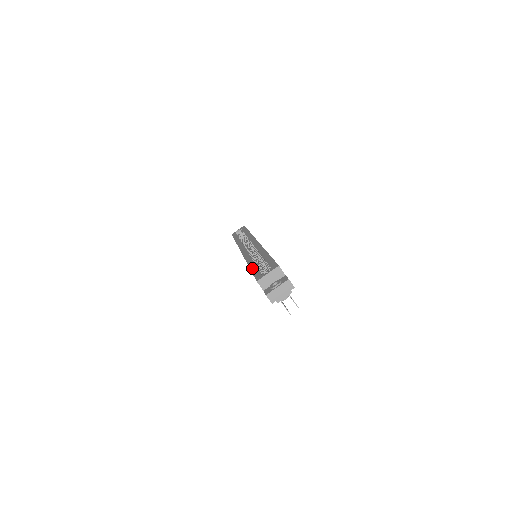
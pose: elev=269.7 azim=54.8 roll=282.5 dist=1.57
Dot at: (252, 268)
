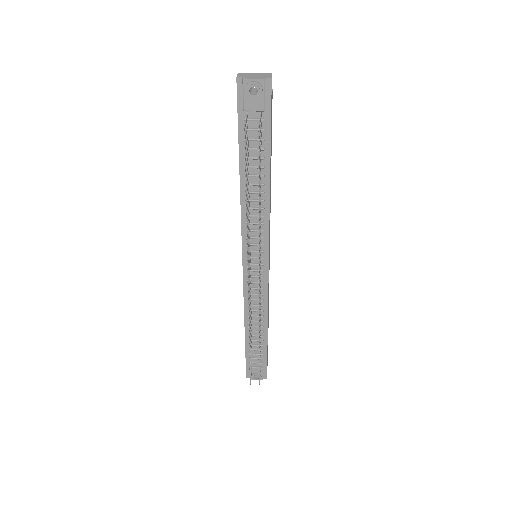
Dot at: occluded
